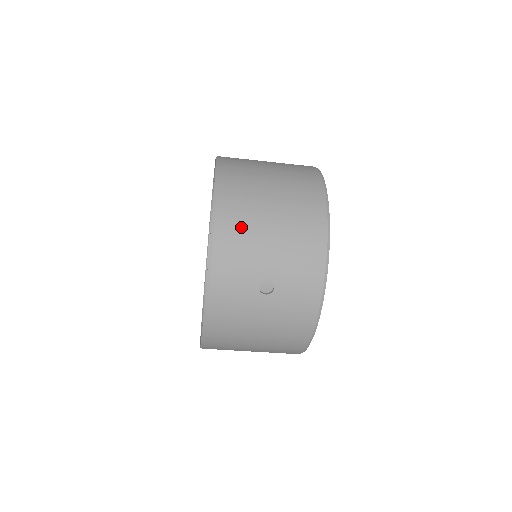
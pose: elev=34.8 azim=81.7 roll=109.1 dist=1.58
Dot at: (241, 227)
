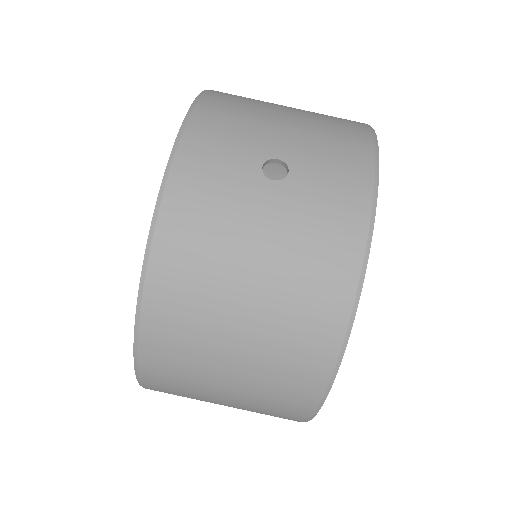
Dot at: (241, 104)
